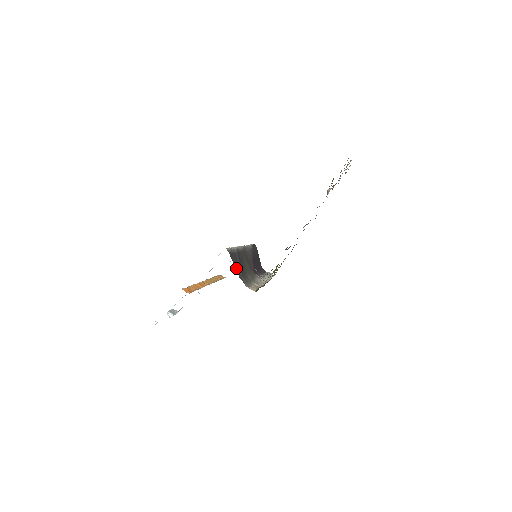
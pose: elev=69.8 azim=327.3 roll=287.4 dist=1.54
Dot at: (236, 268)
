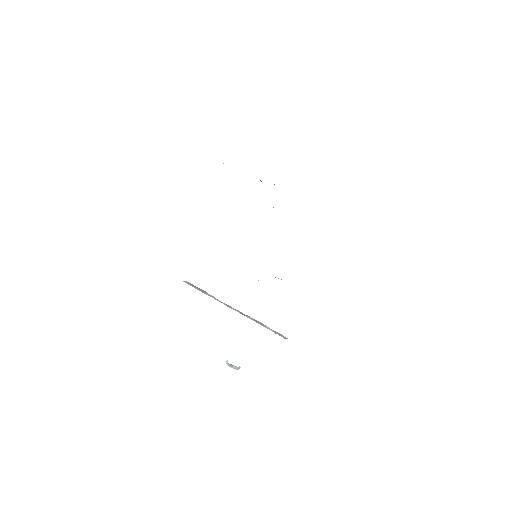
Dot at: occluded
